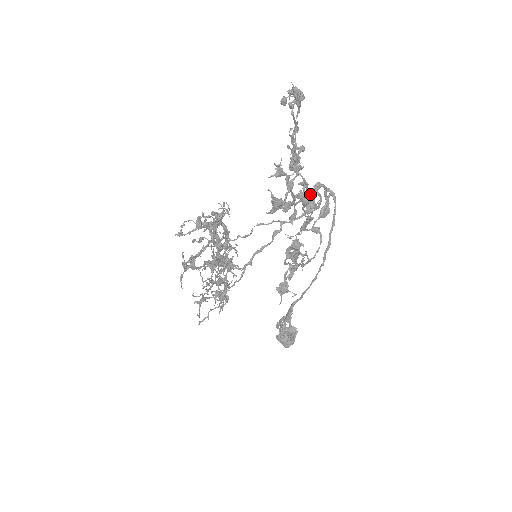
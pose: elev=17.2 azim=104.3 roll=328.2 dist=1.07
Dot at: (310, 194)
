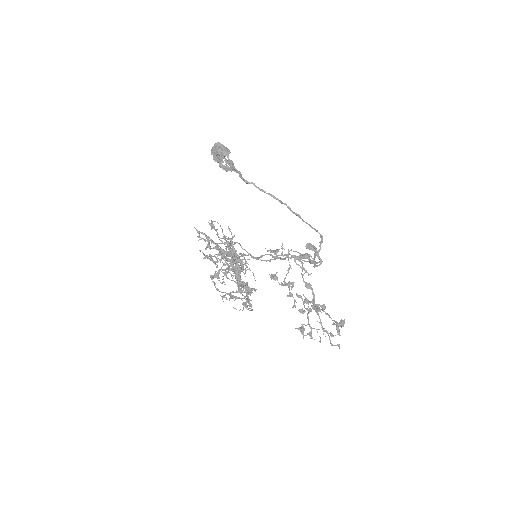
Dot at: (310, 262)
